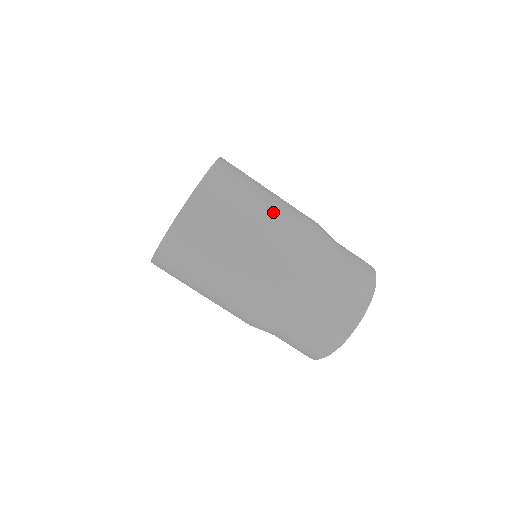
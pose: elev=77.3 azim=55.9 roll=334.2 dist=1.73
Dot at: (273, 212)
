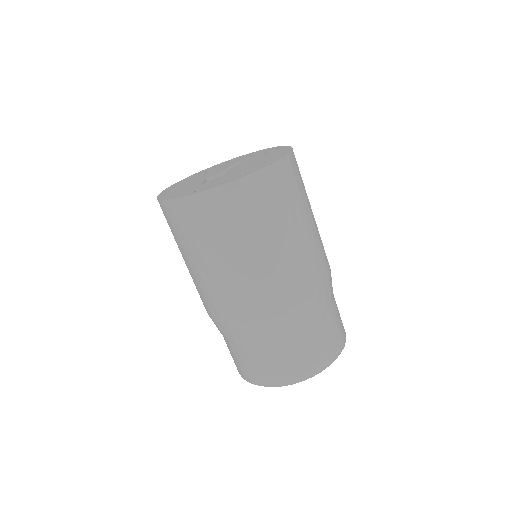
Dot at: occluded
